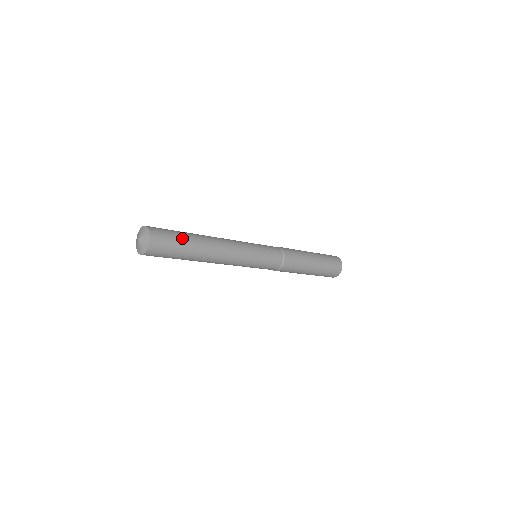
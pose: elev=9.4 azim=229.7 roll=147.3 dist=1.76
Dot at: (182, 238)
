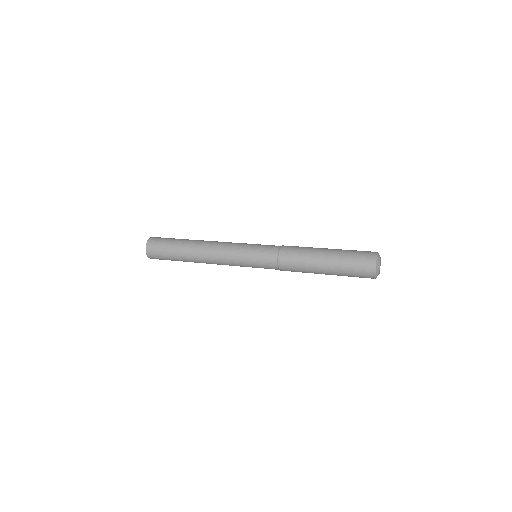
Dot at: (171, 256)
